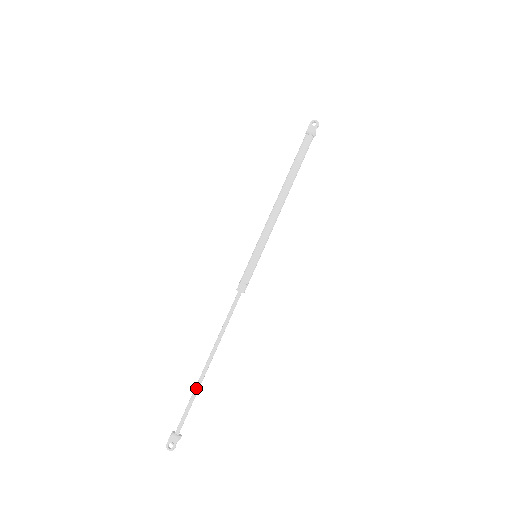
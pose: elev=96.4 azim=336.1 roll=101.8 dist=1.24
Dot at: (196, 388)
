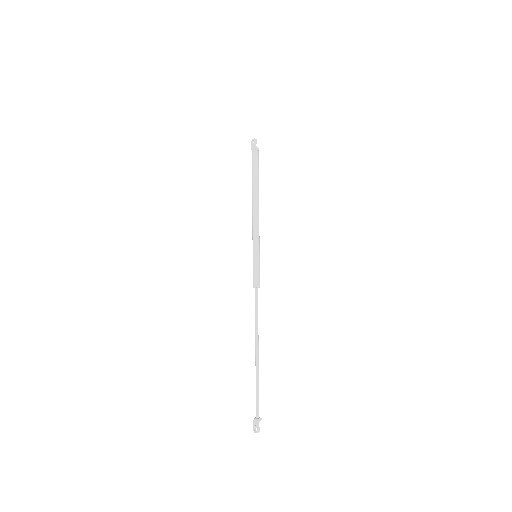
Dot at: (256, 375)
